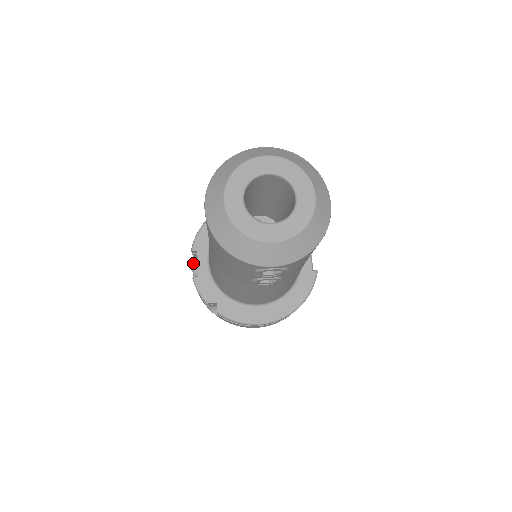
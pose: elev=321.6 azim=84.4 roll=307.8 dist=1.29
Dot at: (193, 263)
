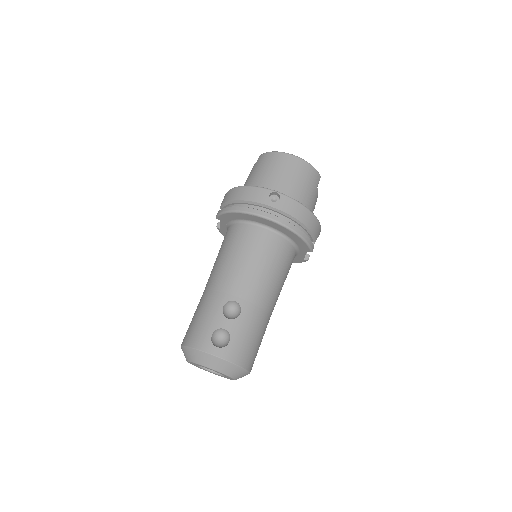
Dot at: occluded
